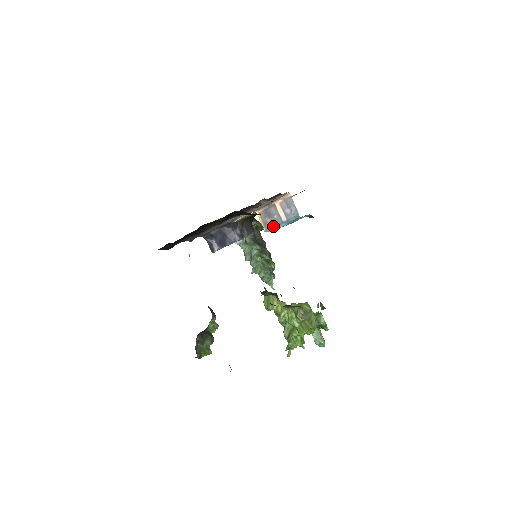
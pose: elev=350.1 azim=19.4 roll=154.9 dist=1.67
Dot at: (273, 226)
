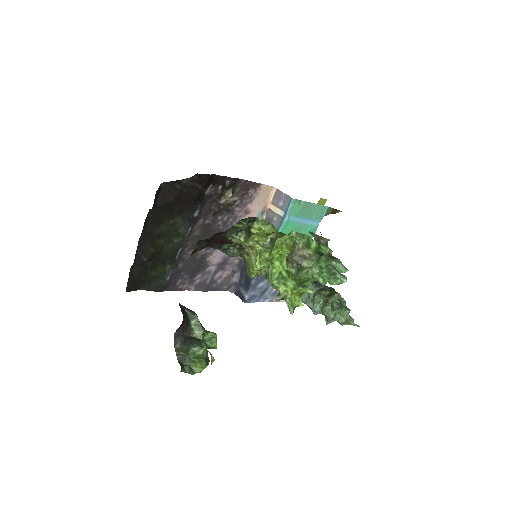
Dot at: occluded
